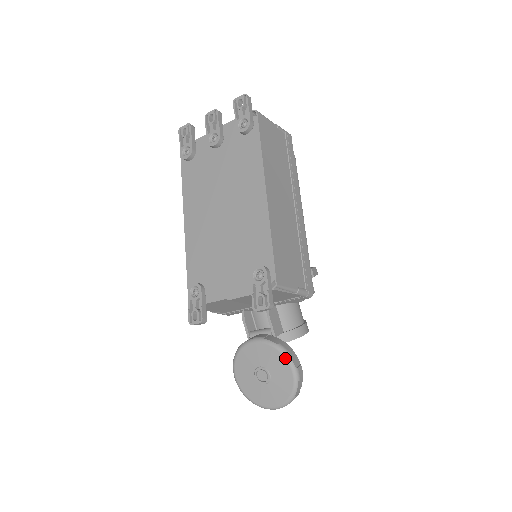
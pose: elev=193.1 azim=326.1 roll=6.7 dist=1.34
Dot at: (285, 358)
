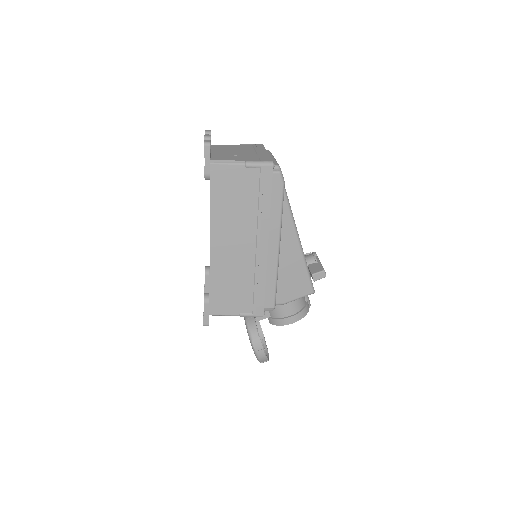
Dot at: (250, 341)
